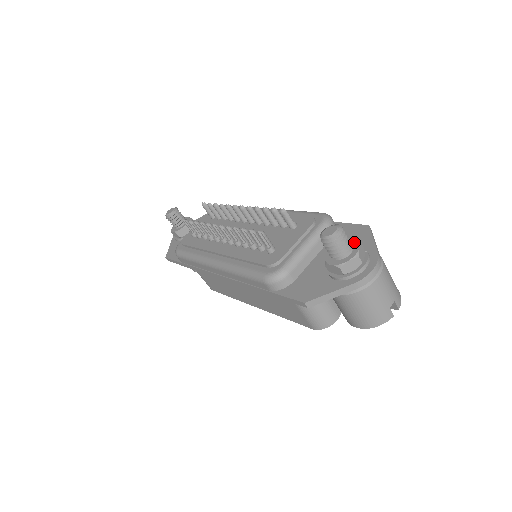
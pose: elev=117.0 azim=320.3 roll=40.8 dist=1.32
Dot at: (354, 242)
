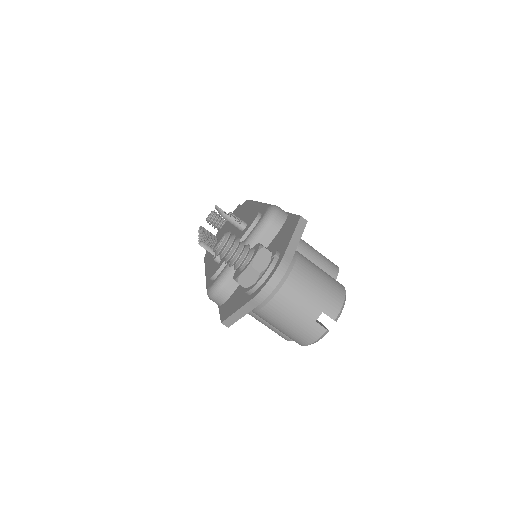
Dot at: (257, 247)
